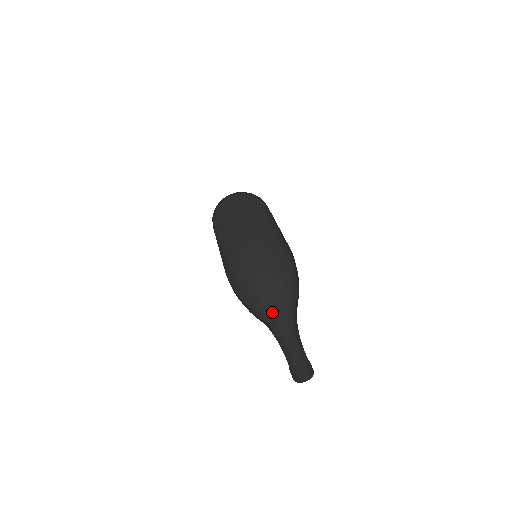
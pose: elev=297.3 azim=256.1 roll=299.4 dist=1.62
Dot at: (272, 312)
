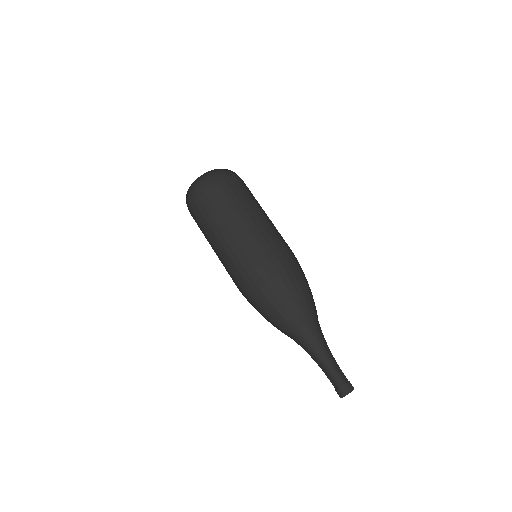
Dot at: (309, 337)
